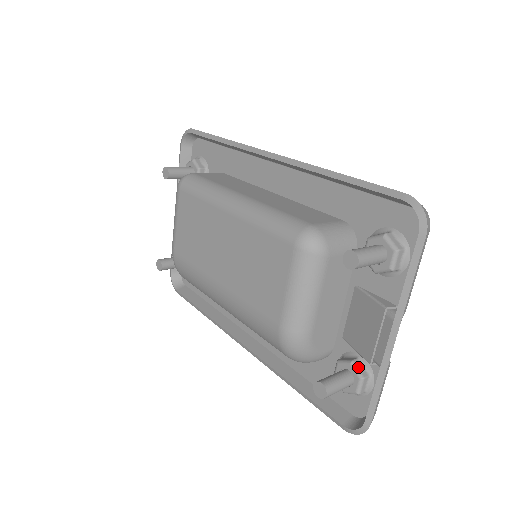
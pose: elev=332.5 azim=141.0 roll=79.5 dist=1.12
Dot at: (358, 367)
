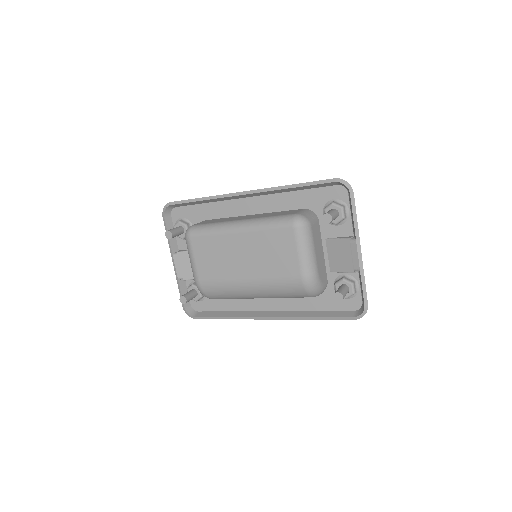
Dot at: (347, 280)
